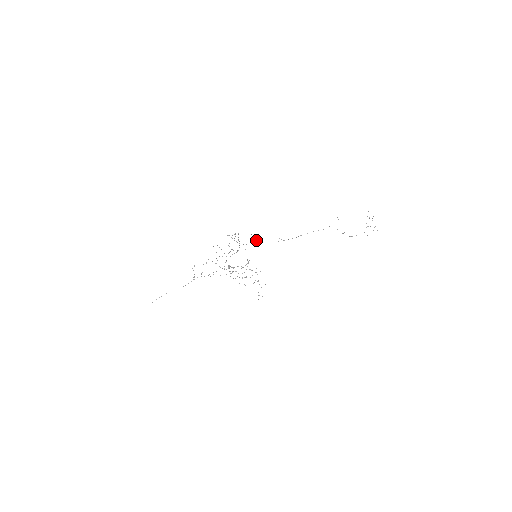
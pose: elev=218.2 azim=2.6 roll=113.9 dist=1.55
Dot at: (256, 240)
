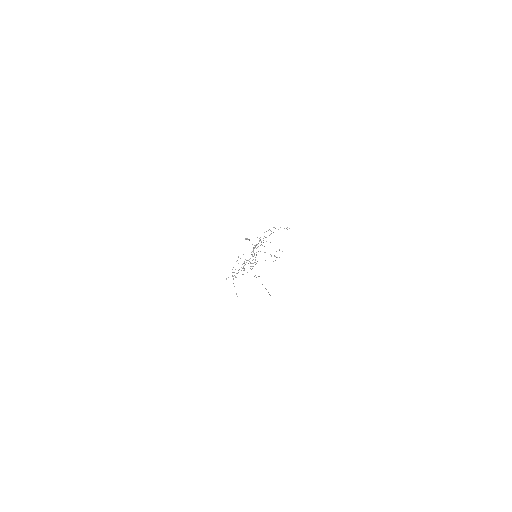
Dot at: occluded
